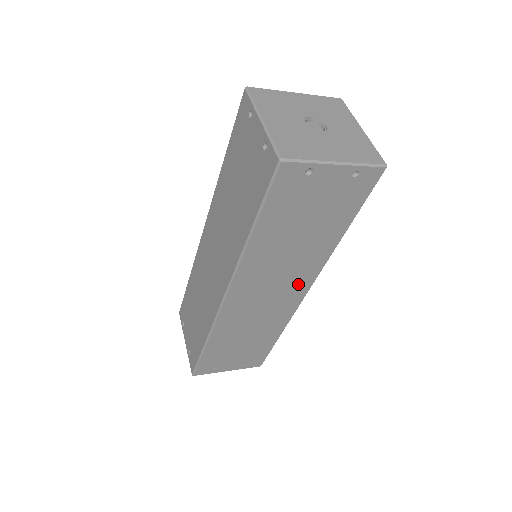
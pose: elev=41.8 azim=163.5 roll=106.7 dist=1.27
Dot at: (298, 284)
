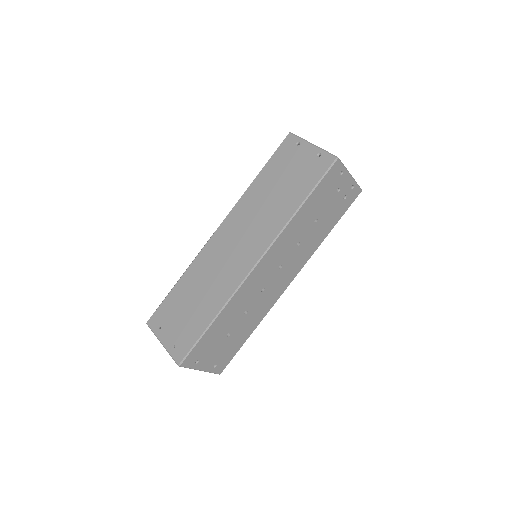
Dot at: (256, 247)
